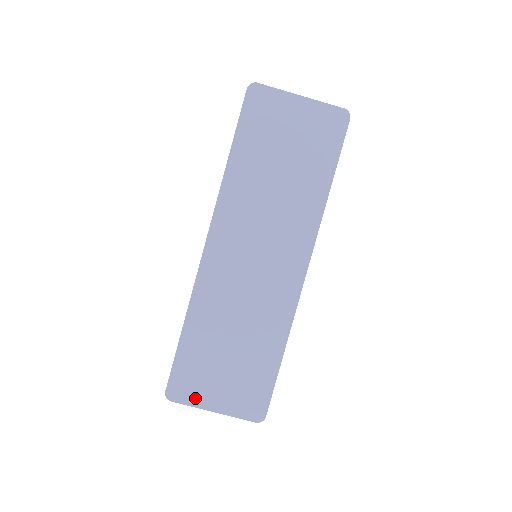
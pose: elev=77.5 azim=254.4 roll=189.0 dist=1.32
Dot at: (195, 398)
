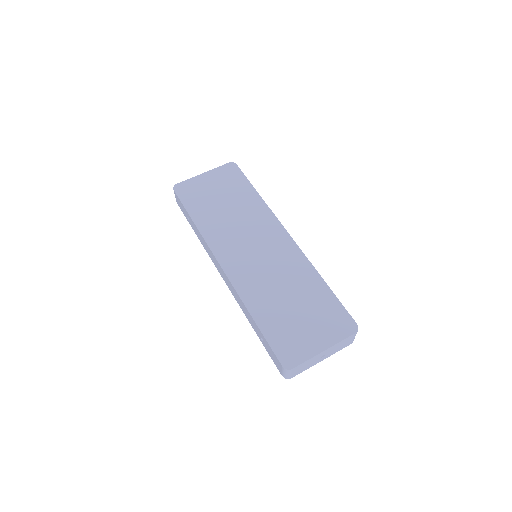
Dot at: (304, 353)
